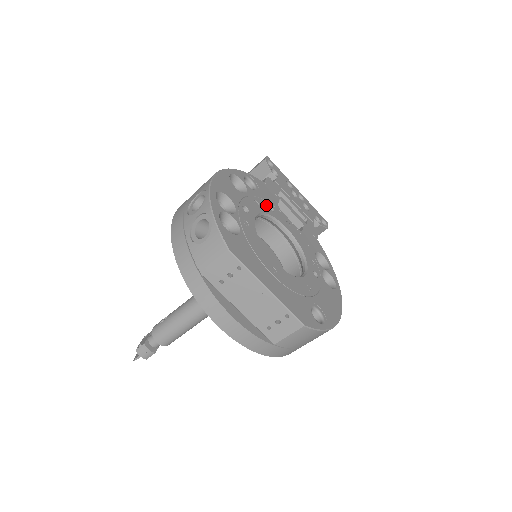
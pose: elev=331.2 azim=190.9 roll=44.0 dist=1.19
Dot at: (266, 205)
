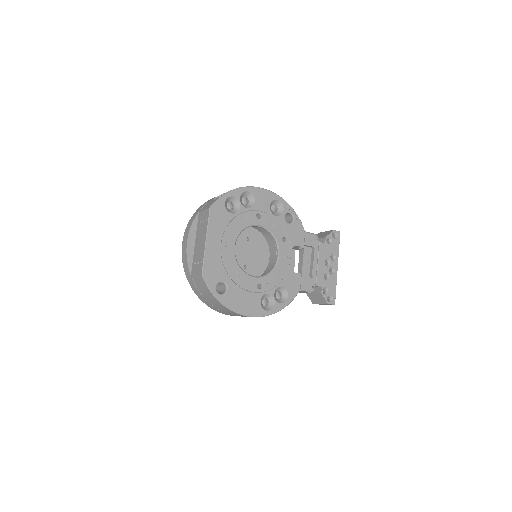
Dot at: (282, 234)
